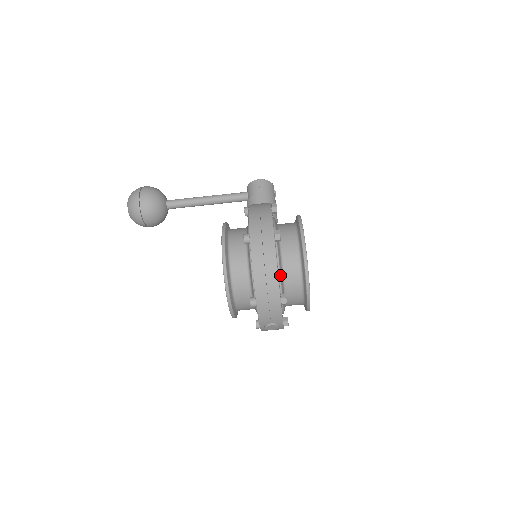
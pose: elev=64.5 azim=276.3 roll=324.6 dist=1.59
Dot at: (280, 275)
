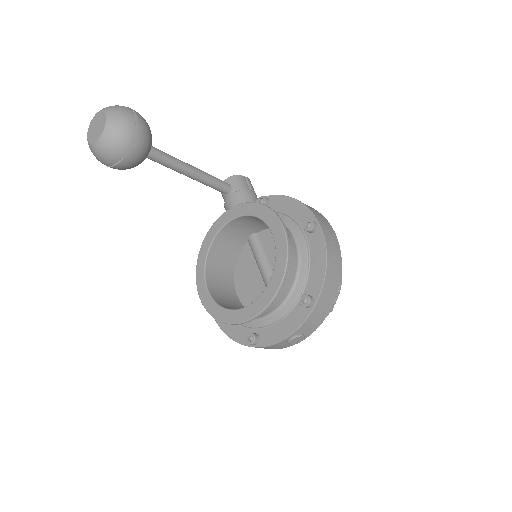
Dot at: occluded
